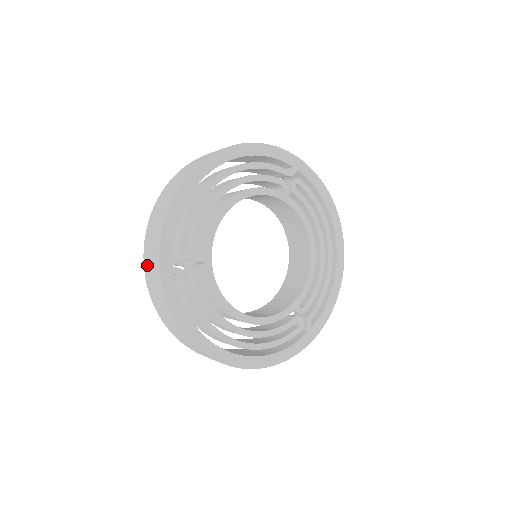
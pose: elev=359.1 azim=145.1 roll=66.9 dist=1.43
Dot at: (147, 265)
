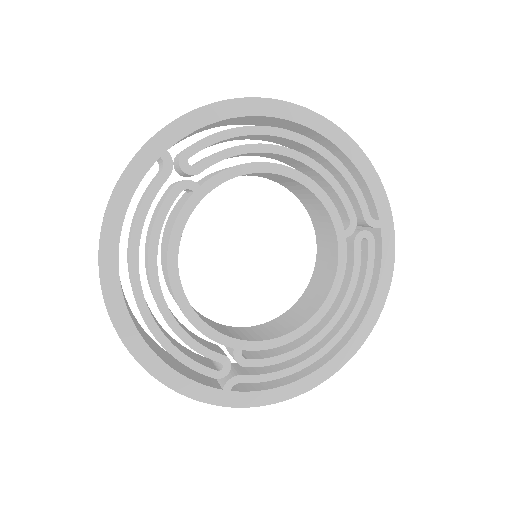
Dot at: occluded
